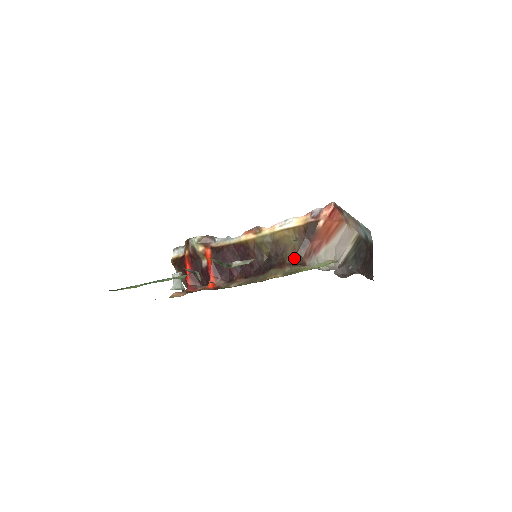
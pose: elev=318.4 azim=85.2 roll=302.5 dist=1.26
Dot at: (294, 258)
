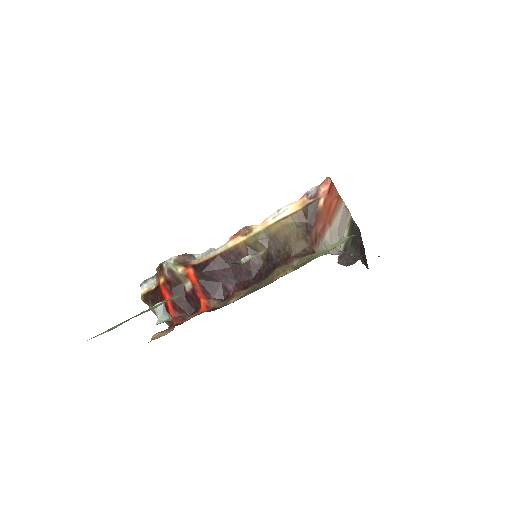
Dot at: (300, 248)
